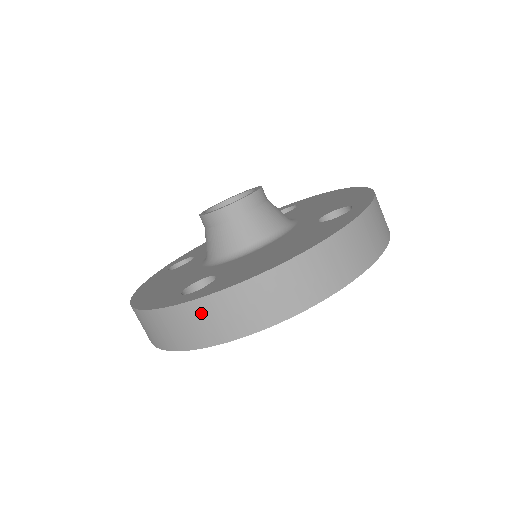
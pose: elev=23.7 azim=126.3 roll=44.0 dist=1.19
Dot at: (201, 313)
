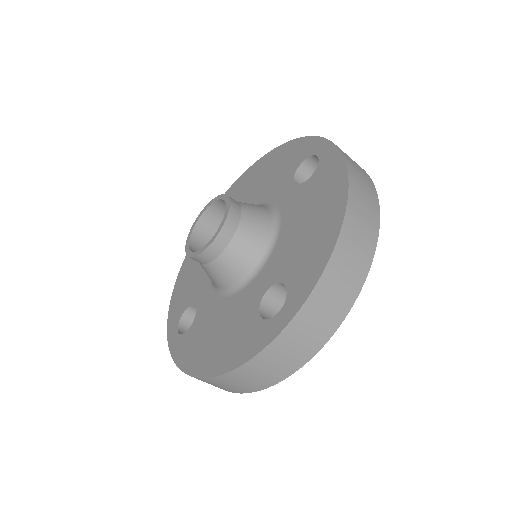
Dot at: occluded
